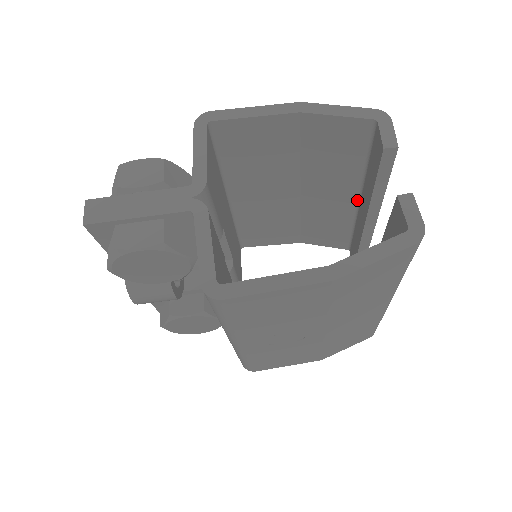
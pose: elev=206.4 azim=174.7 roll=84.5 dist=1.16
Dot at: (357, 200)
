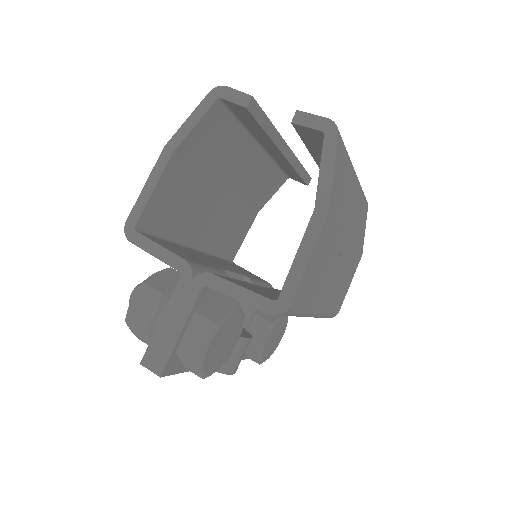
Dot at: (260, 149)
